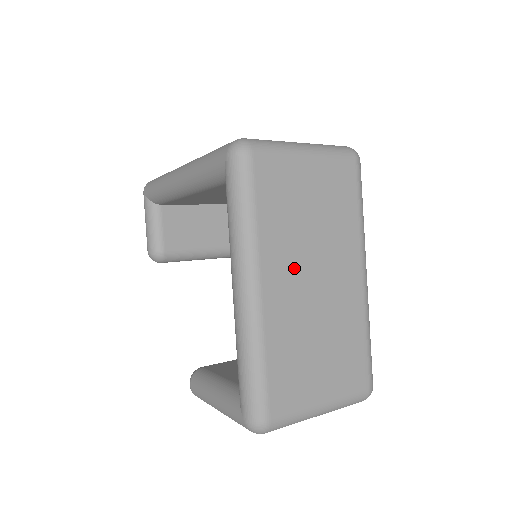
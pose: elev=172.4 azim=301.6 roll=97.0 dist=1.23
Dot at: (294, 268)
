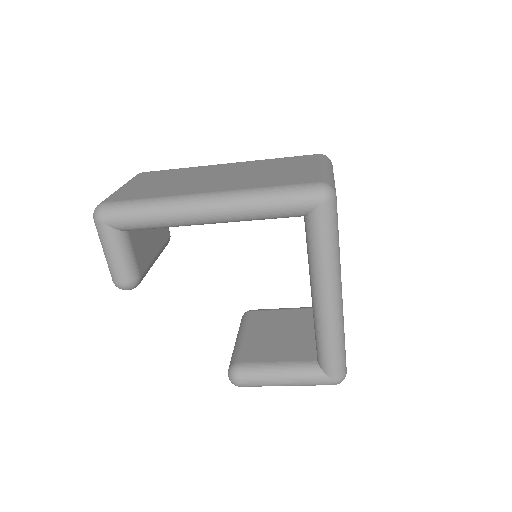
Dot at: occluded
